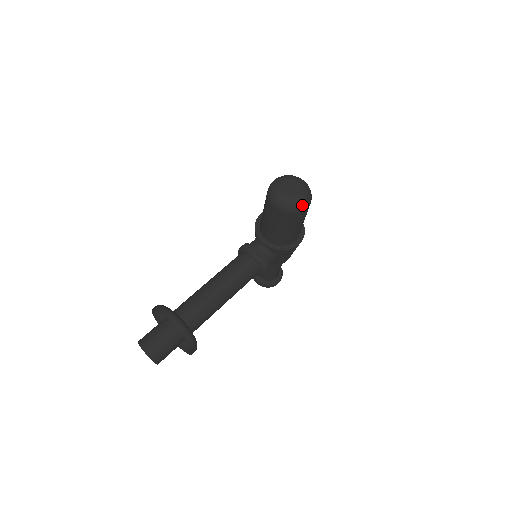
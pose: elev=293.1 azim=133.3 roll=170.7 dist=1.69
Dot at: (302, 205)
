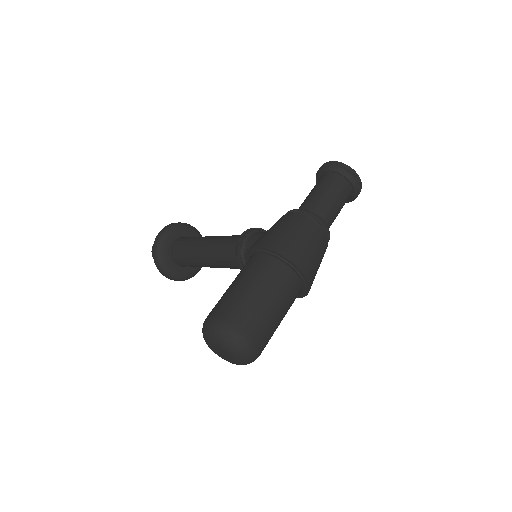
Dot at: occluded
